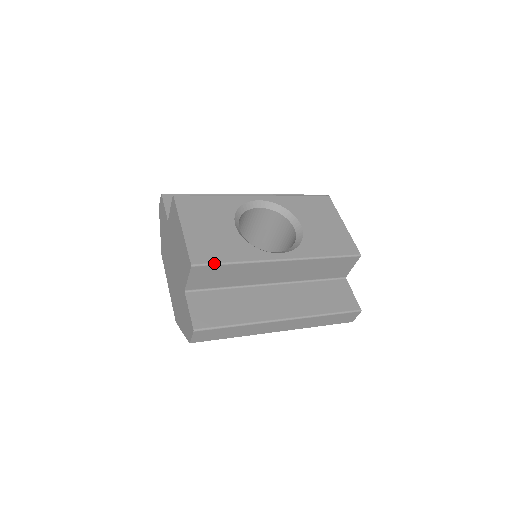
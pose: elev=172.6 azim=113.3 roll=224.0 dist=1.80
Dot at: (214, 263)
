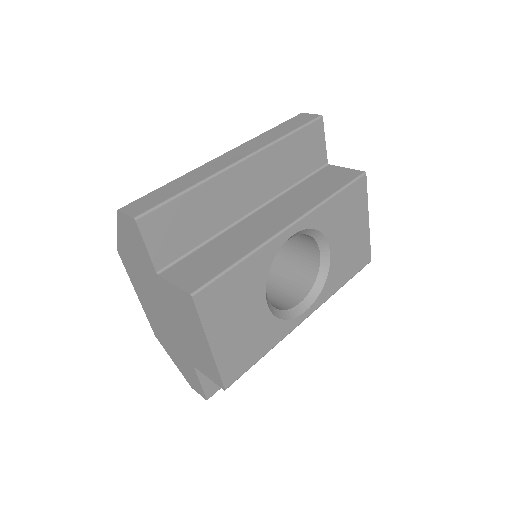
Dot at: (246, 371)
